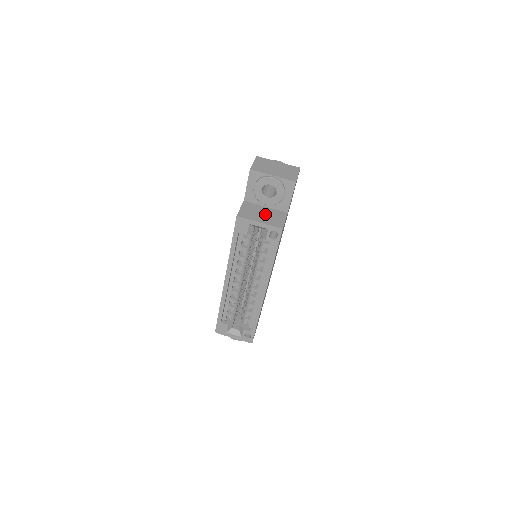
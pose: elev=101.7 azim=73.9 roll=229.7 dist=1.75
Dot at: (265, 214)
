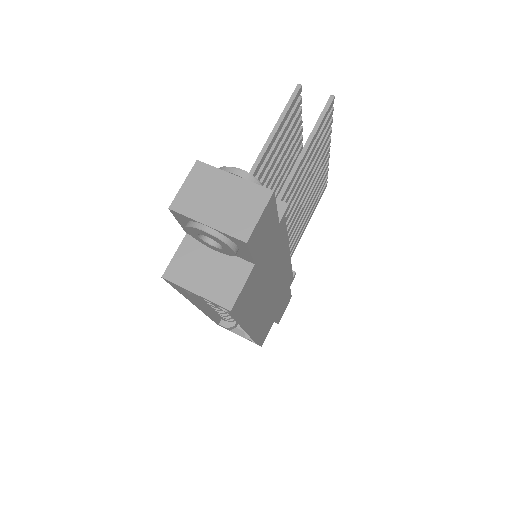
Dot at: (212, 271)
